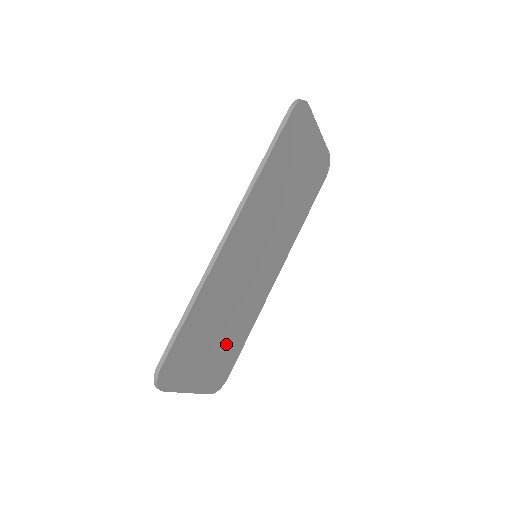
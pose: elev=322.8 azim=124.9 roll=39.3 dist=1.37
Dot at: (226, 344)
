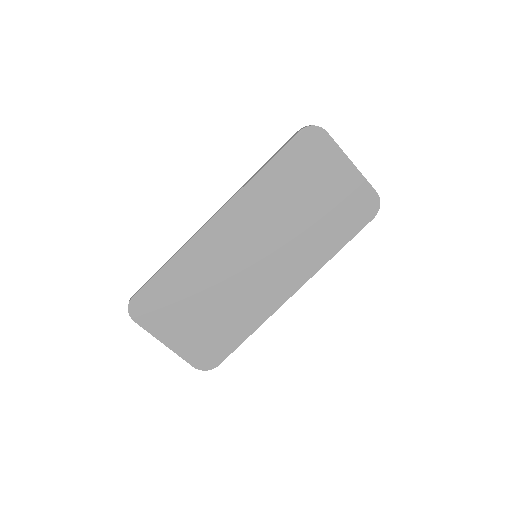
Dot at: (214, 326)
